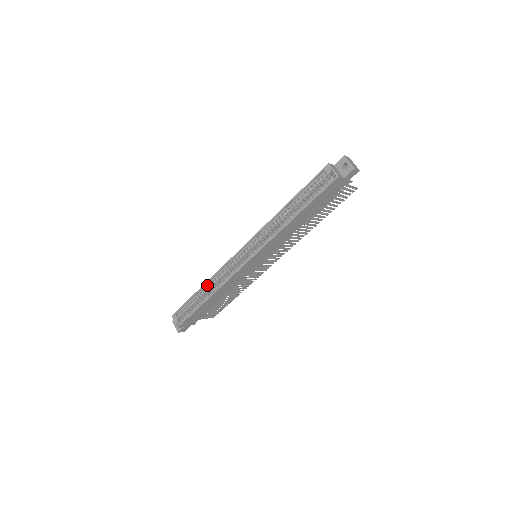
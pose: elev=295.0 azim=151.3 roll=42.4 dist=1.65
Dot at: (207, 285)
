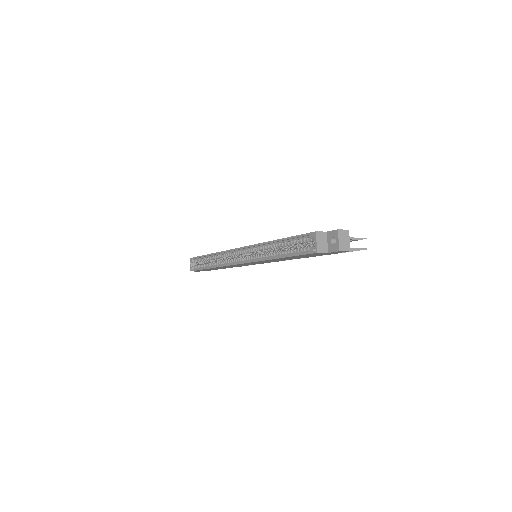
Dot at: (213, 256)
